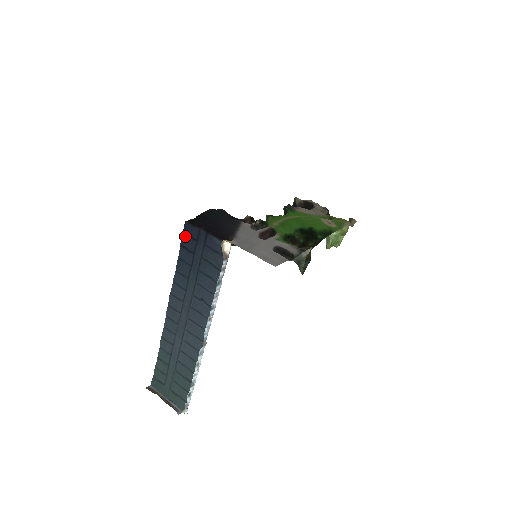
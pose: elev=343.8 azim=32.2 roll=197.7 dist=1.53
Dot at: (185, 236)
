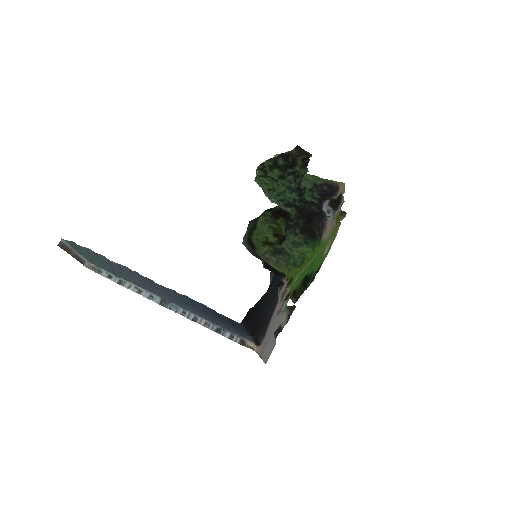
Dot at: (227, 319)
